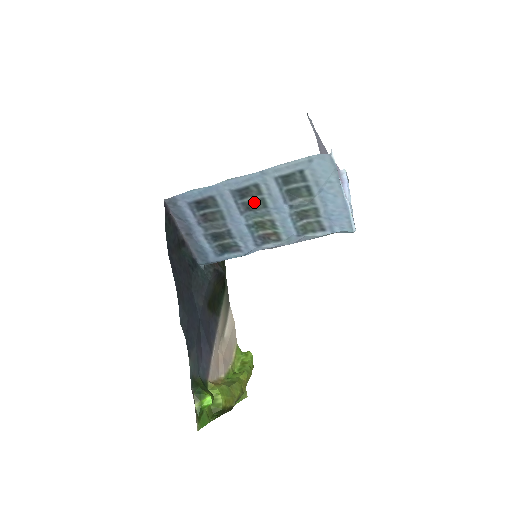
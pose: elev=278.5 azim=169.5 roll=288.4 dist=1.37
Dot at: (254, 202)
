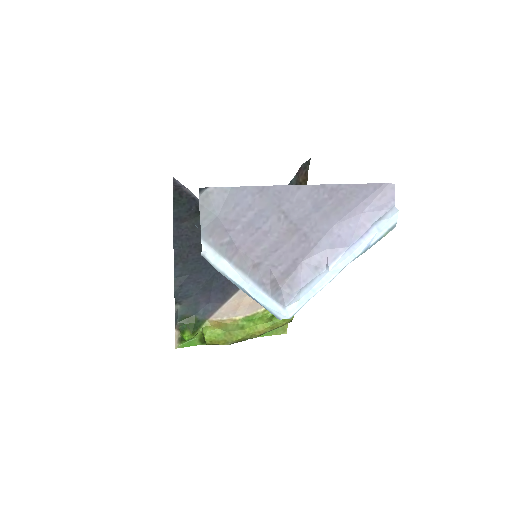
Dot at: occluded
